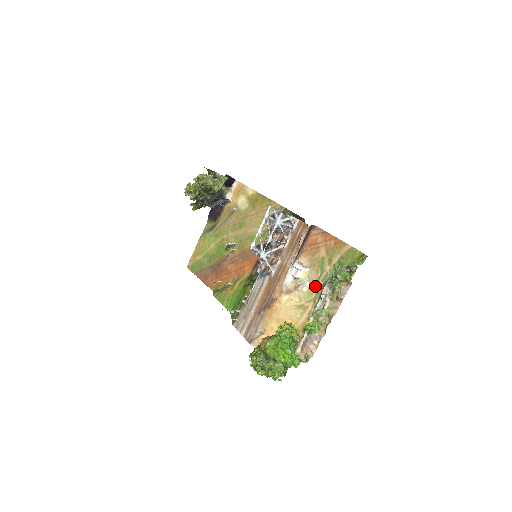
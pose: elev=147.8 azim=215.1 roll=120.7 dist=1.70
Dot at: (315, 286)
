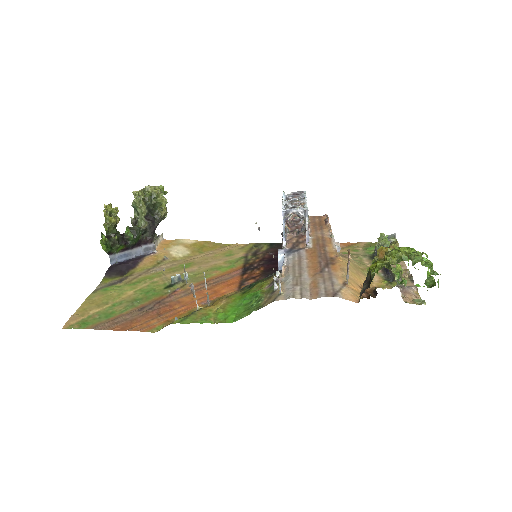
Dot at: (361, 260)
